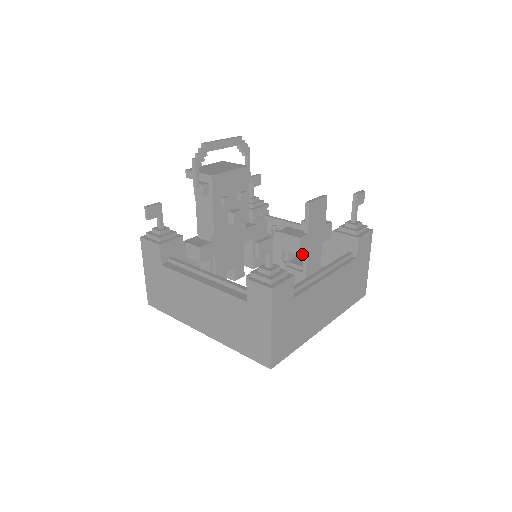
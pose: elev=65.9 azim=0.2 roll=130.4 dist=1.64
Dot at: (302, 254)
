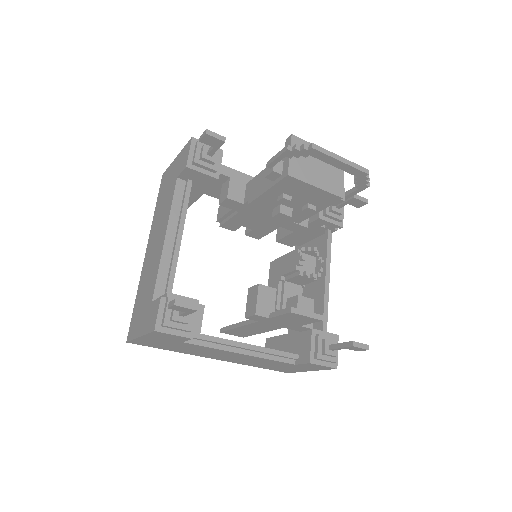
Dot at: (306, 289)
